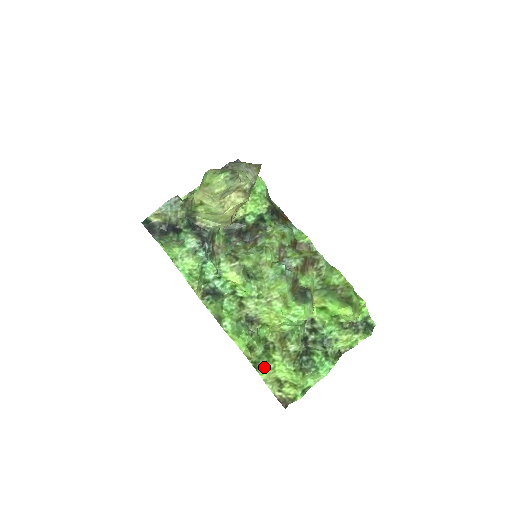
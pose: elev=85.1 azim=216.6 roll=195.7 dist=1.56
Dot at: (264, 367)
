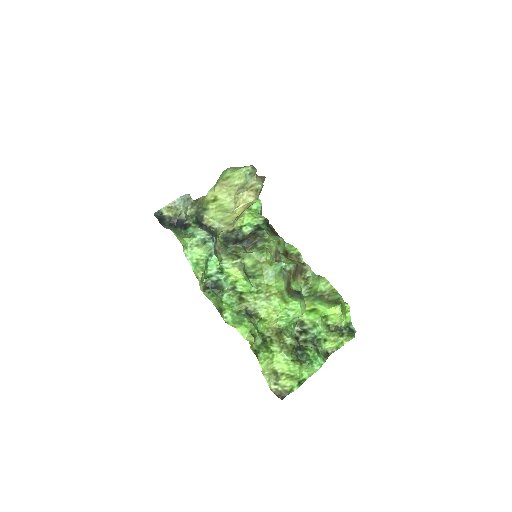
Dot at: (264, 356)
